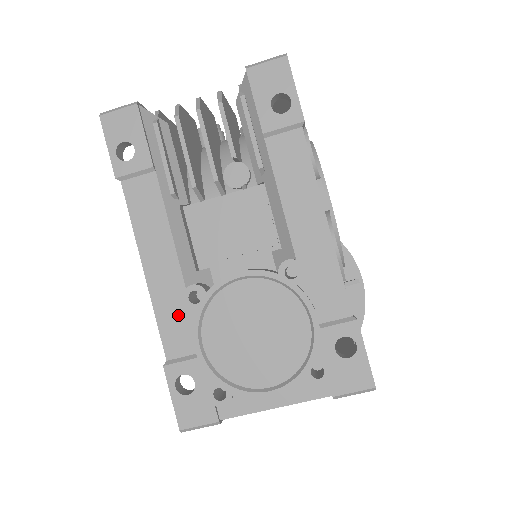
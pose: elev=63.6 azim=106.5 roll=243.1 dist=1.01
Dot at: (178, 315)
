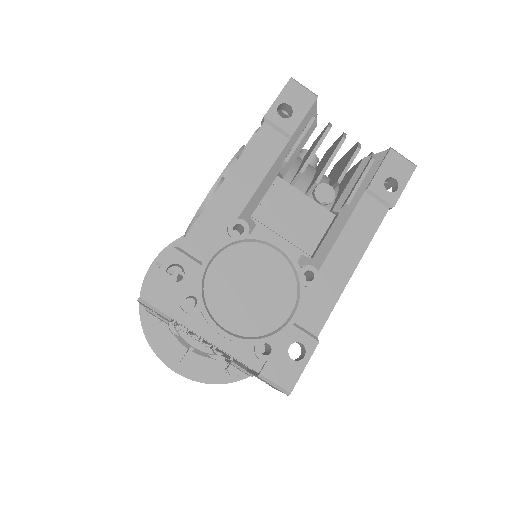
Dot at: (216, 228)
